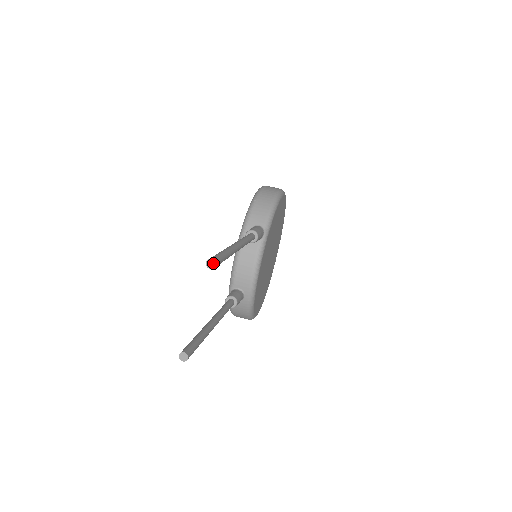
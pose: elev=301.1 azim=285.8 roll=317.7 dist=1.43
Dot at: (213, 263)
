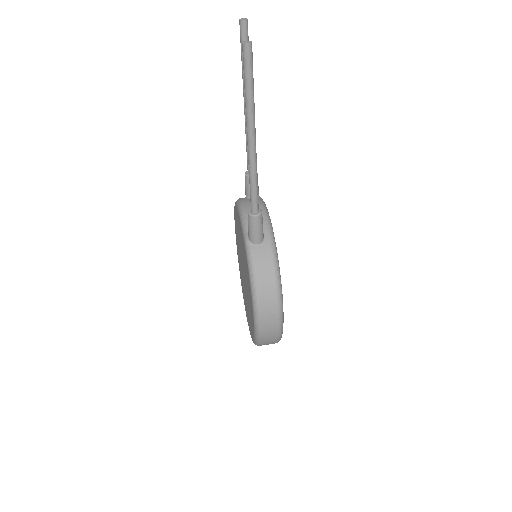
Dot at: (245, 19)
